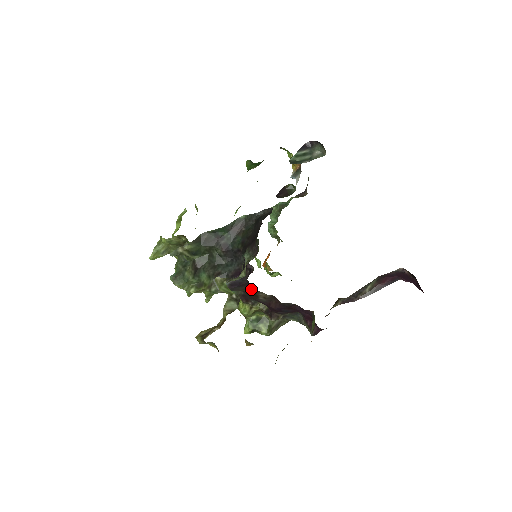
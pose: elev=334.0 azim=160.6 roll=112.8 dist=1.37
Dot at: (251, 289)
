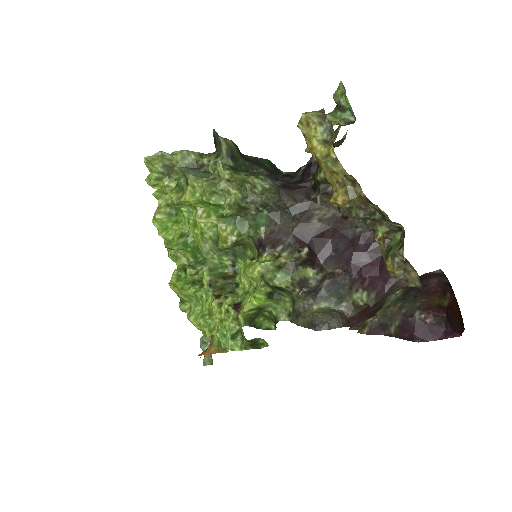
Dot at: (309, 199)
